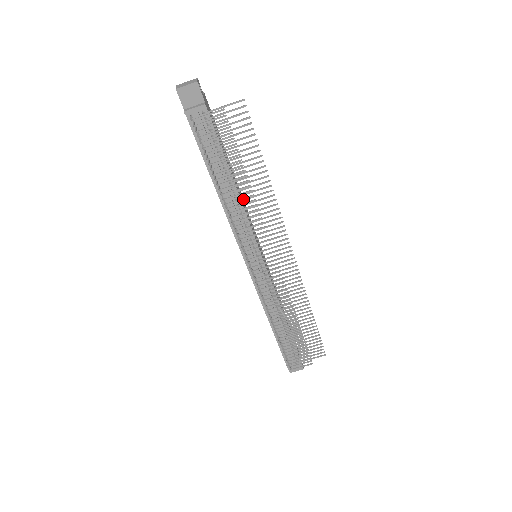
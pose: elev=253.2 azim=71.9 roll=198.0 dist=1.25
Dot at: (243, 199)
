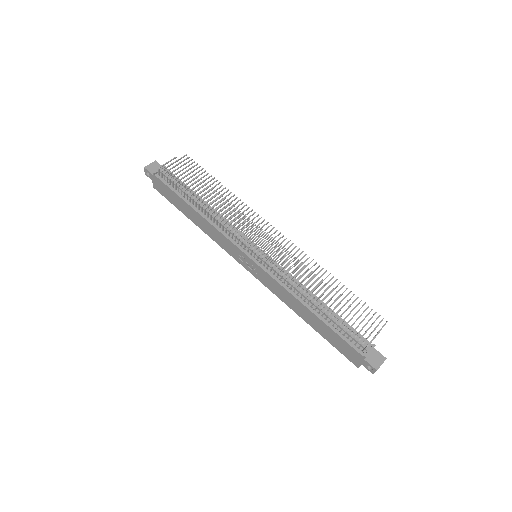
Dot at: (216, 200)
